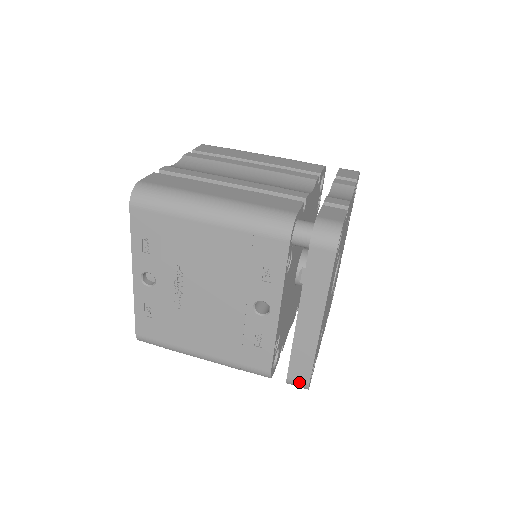
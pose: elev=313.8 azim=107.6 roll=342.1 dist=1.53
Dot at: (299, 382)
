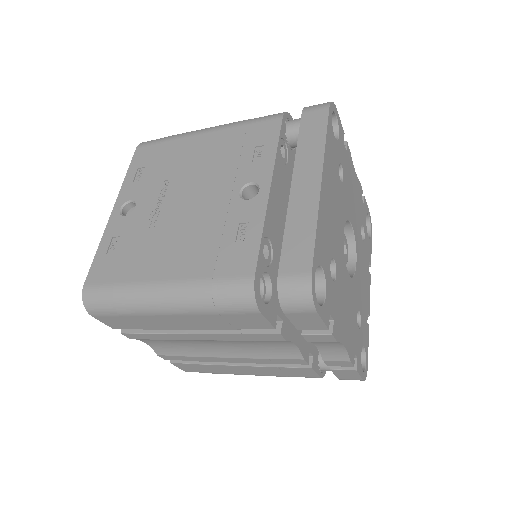
Dot at: (296, 276)
